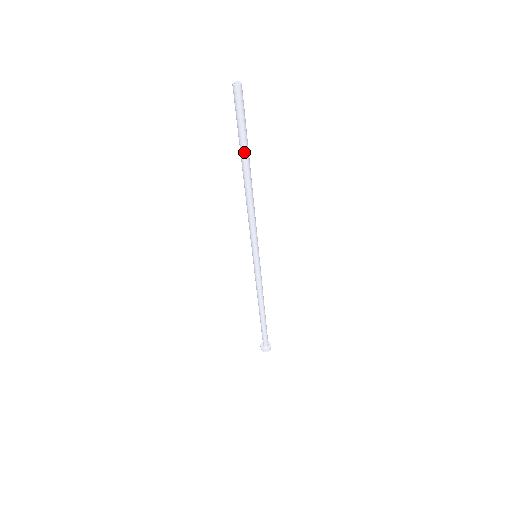
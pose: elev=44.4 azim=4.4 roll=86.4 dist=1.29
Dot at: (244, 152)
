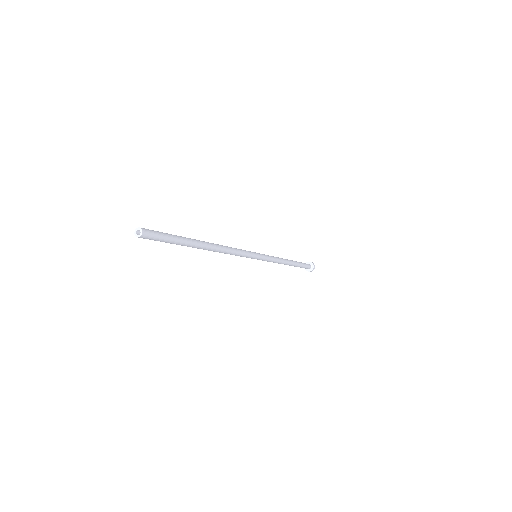
Dot at: occluded
